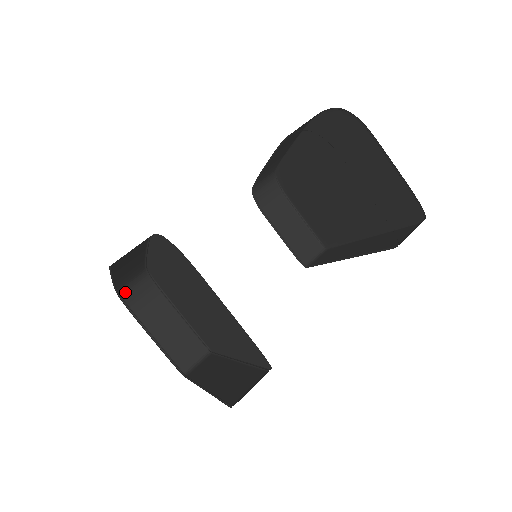
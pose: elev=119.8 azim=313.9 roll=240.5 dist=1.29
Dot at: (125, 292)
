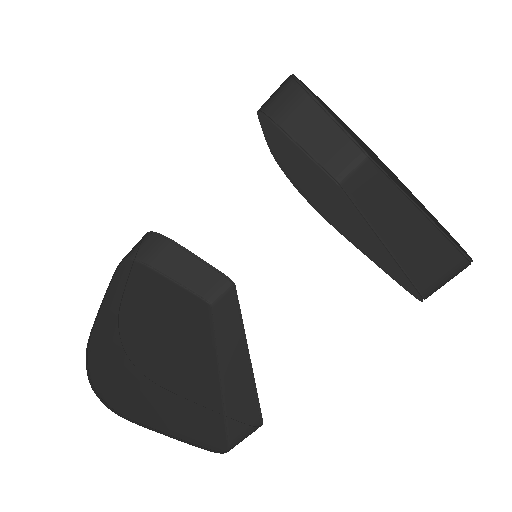
Dot at: (131, 253)
